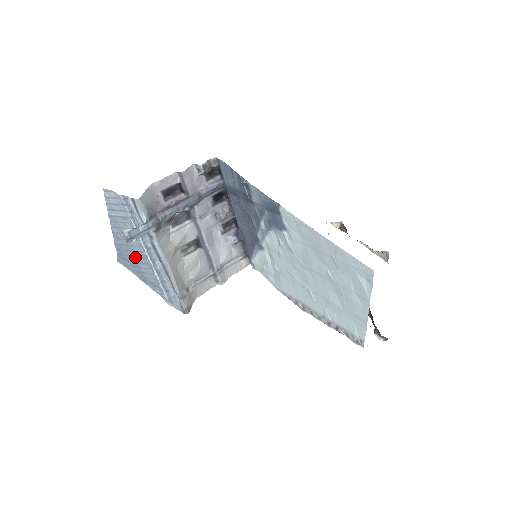
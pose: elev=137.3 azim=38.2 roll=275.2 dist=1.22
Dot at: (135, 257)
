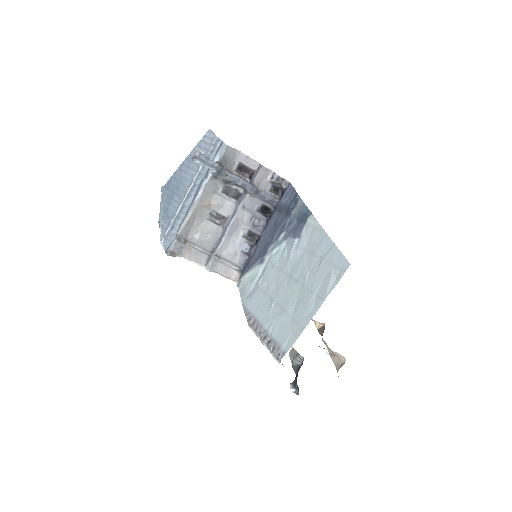
Dot at: (178, 189)
